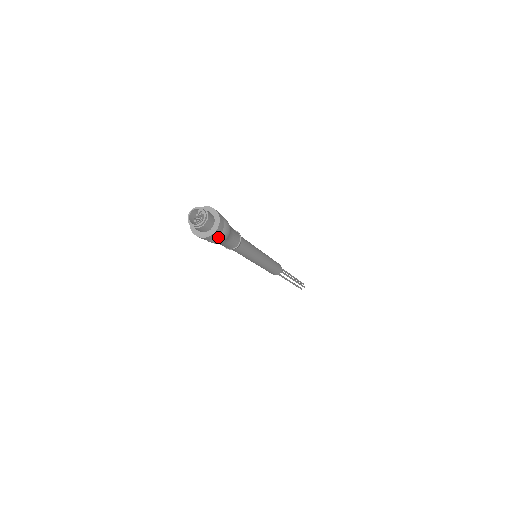
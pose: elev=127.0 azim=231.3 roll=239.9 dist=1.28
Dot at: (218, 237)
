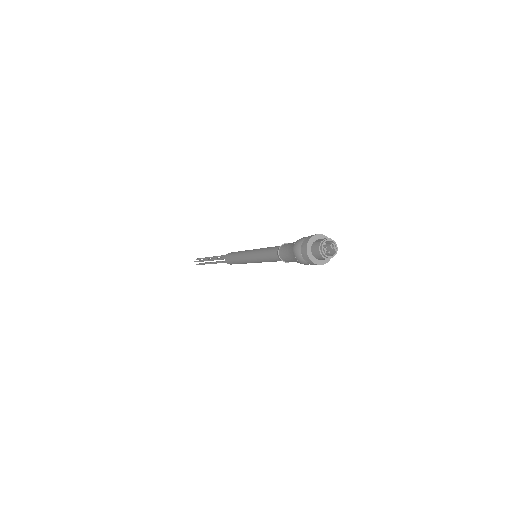
Dot at: occluded
